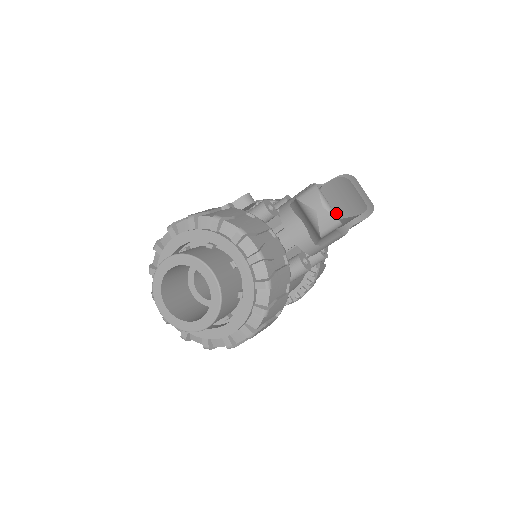
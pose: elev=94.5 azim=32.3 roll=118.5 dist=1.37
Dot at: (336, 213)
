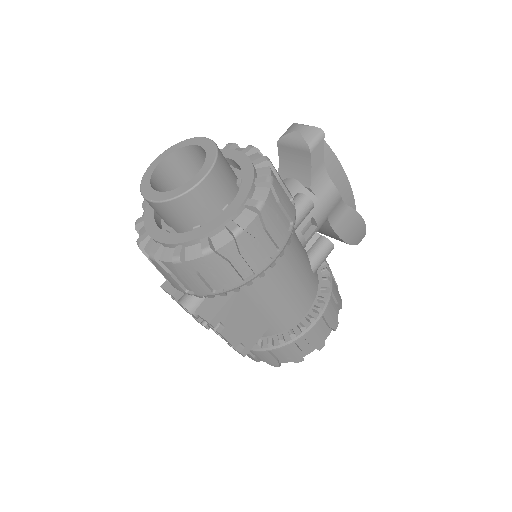
Dot at: occluded
